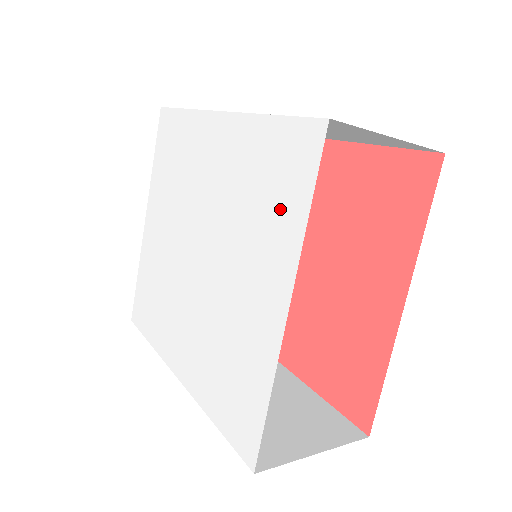
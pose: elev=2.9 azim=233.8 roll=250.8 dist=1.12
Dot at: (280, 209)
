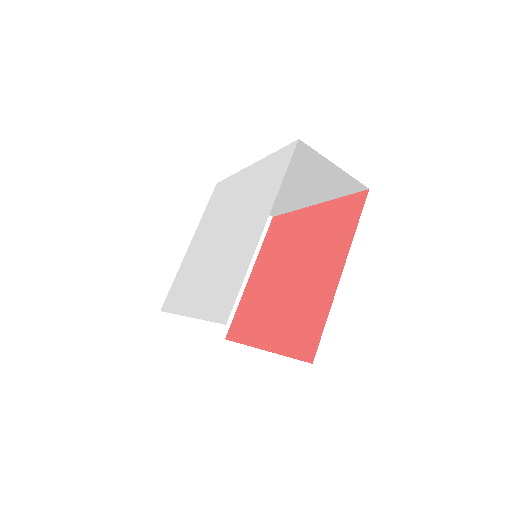
Dot at: (270, 186)
